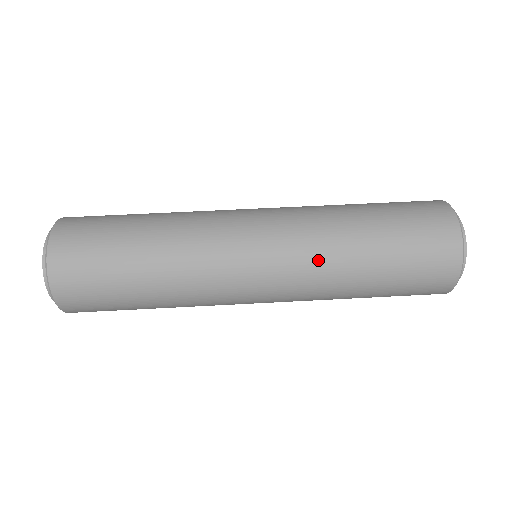
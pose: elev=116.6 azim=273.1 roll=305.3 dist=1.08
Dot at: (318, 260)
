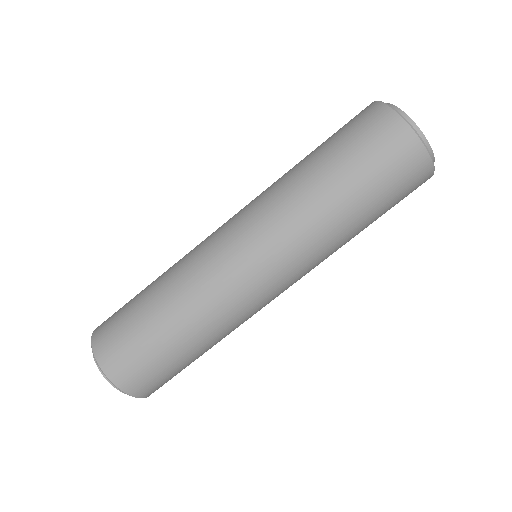
Dot at: (303, 232)
